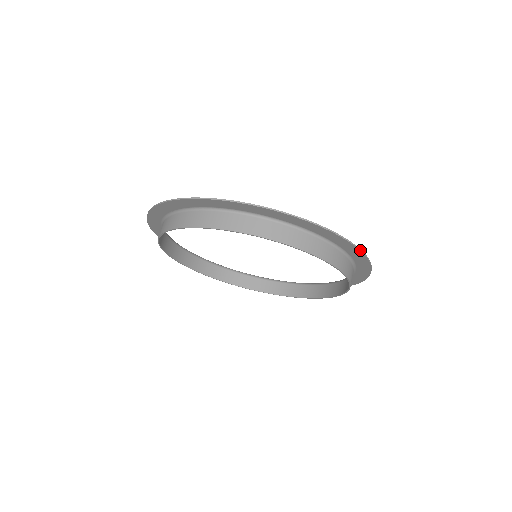
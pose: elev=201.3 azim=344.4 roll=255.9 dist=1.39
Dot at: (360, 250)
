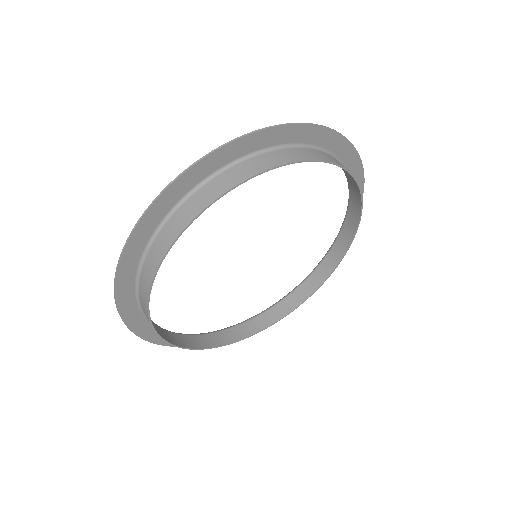
Dot at: occluded
